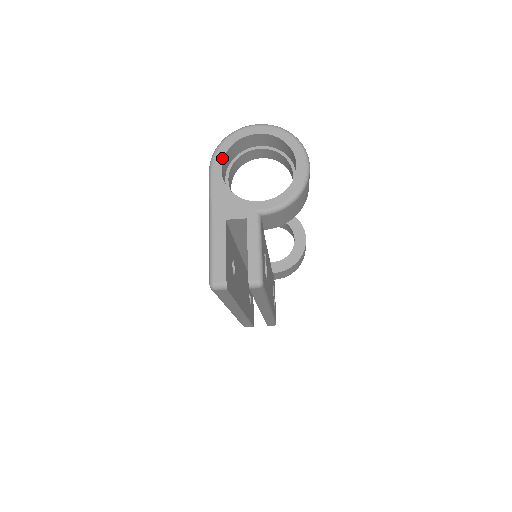
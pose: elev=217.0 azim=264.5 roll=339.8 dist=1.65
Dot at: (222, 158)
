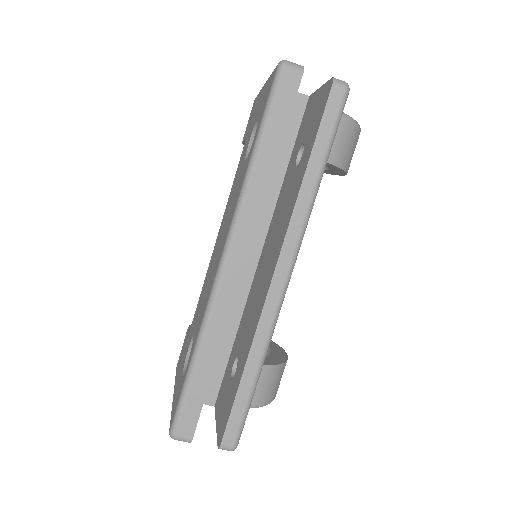
Dot at: occluded
